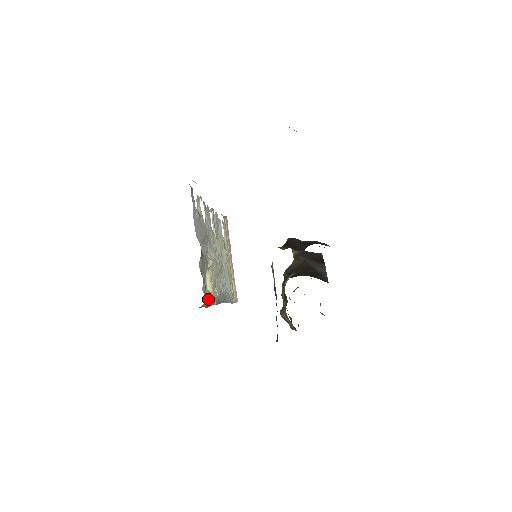
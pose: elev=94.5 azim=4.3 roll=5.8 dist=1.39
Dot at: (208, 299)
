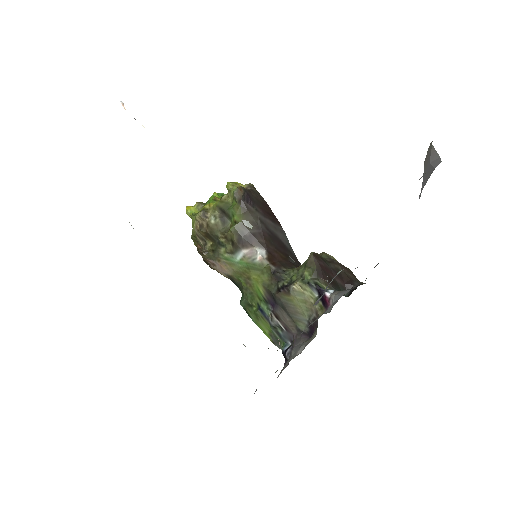
Dot at: occluded
